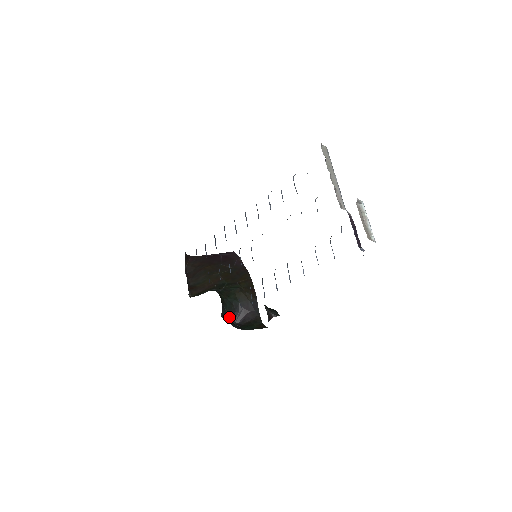
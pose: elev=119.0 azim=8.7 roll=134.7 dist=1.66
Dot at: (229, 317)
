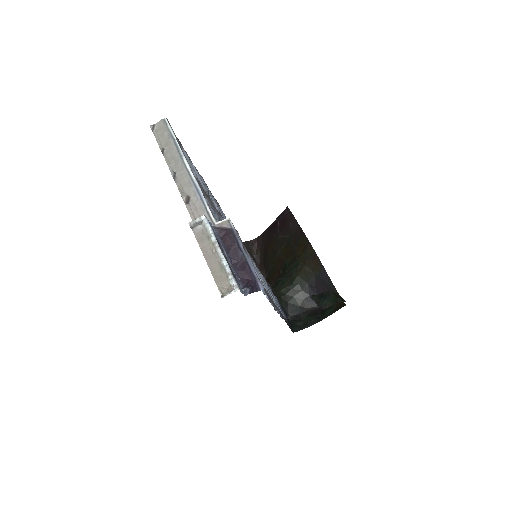
Dot at: (305, 307)
